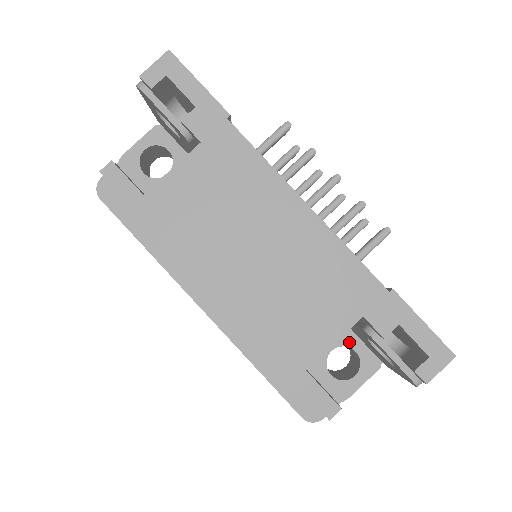
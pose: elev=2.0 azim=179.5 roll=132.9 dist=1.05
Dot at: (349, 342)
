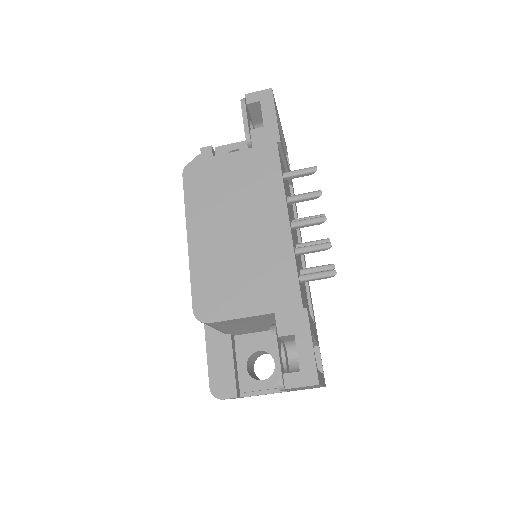
Dot at: occluded
